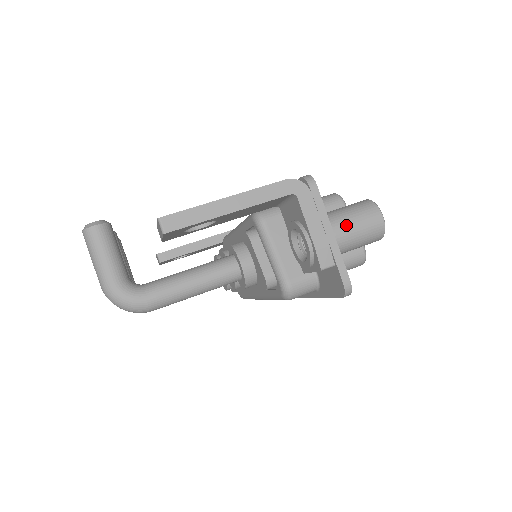
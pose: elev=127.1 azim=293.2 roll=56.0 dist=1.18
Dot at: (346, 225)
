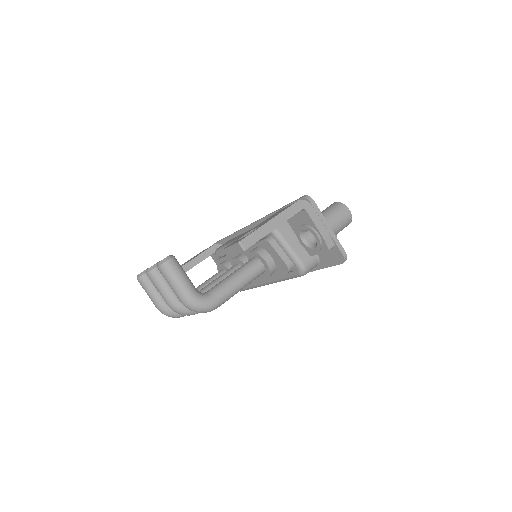
Dot at: (333, 220)
